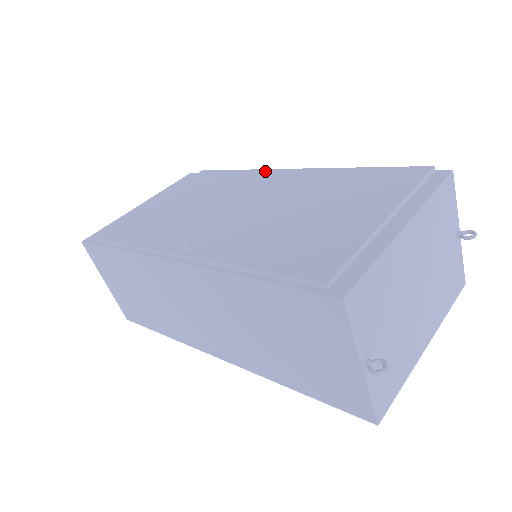
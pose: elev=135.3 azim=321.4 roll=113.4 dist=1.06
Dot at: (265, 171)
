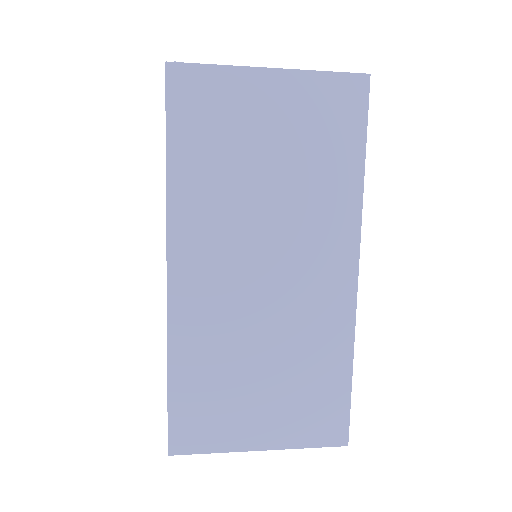
Dot at: occluded
